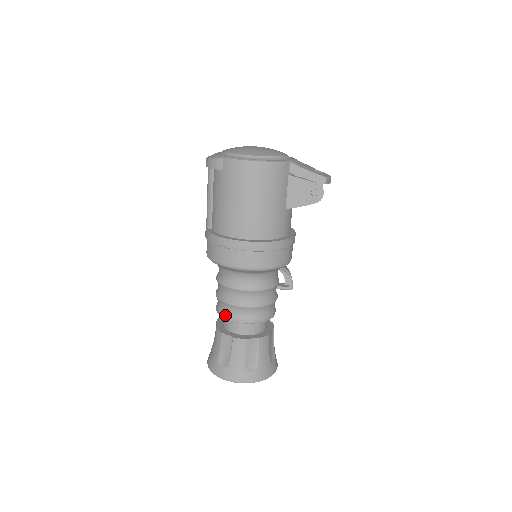
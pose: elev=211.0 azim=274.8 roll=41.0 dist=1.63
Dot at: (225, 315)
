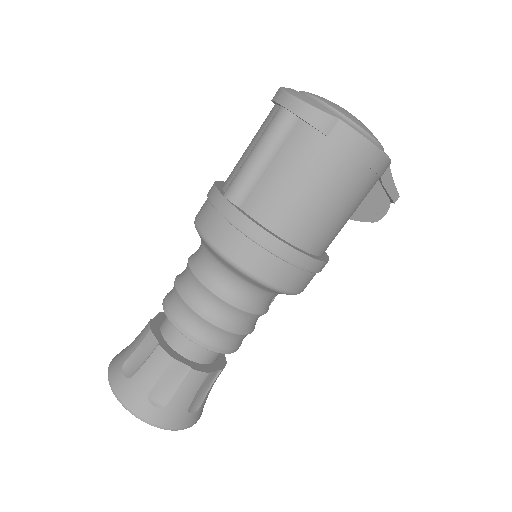
Dot at: (196, 336)
